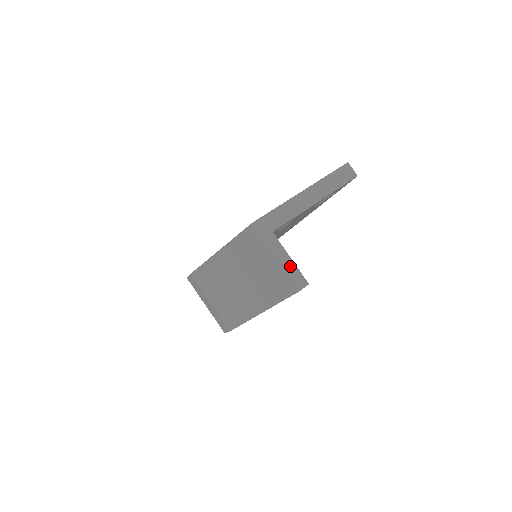
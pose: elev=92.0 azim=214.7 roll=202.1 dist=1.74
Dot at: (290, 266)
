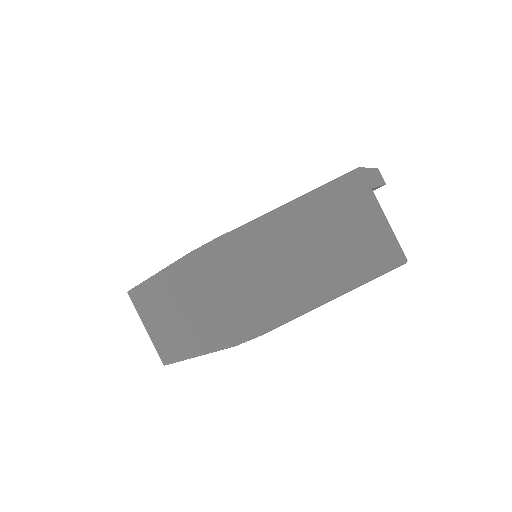
Dot at: (393, 232)
